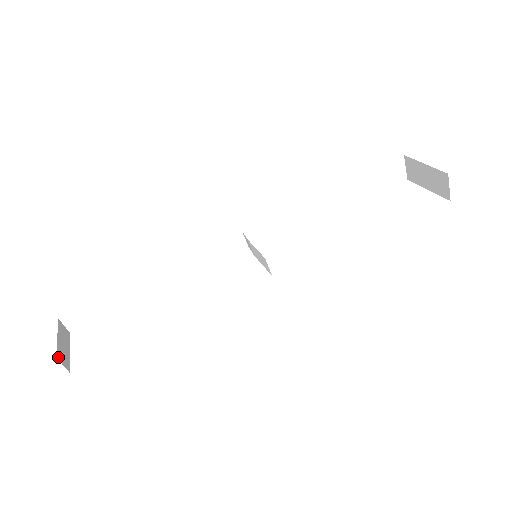
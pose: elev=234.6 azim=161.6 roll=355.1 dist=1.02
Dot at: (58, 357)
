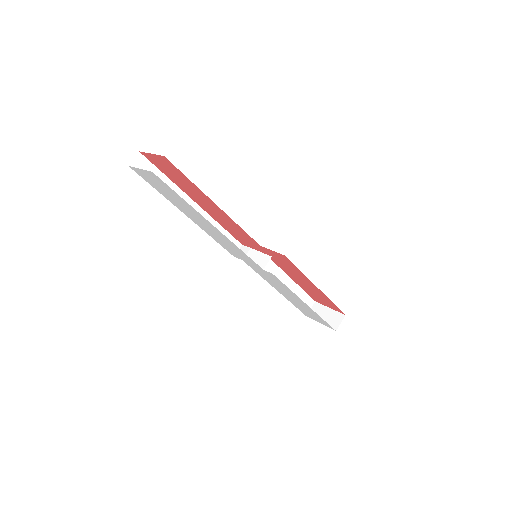
Dot at: occluded
